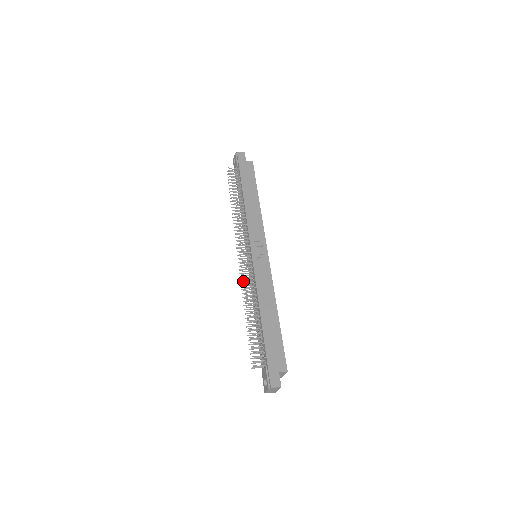
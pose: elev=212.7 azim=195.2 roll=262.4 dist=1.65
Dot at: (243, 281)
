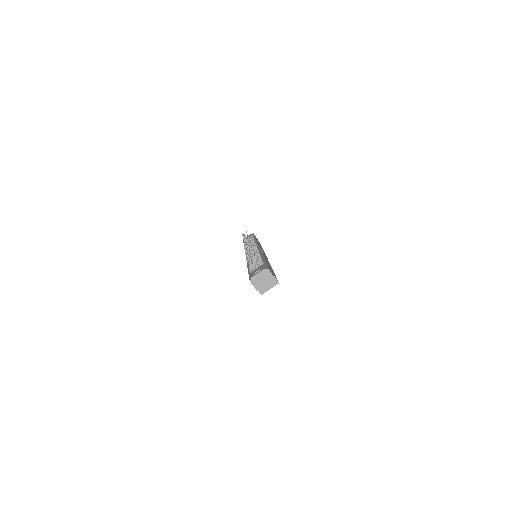
Dot at: (247, 248)
